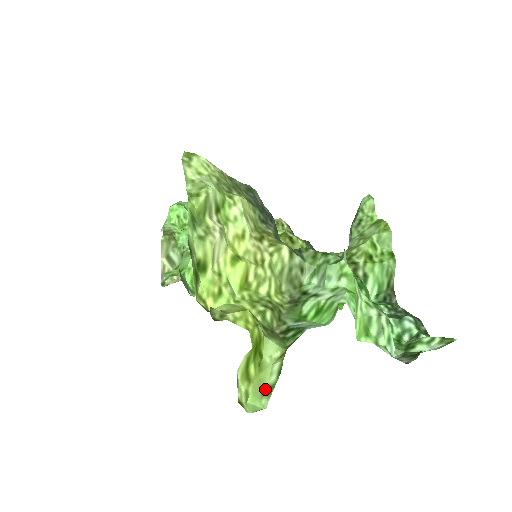
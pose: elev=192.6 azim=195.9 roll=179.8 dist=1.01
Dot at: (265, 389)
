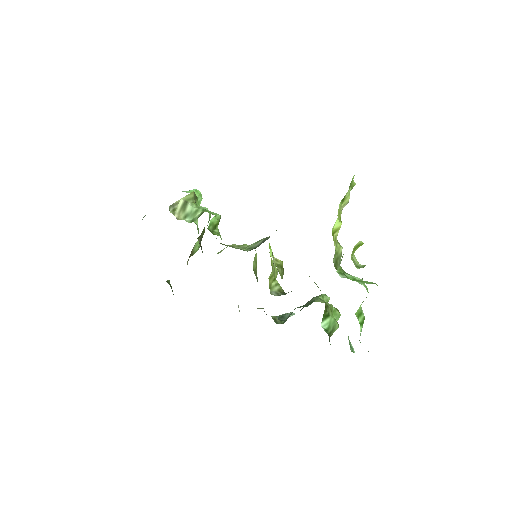
Dot at: (356, 265)
